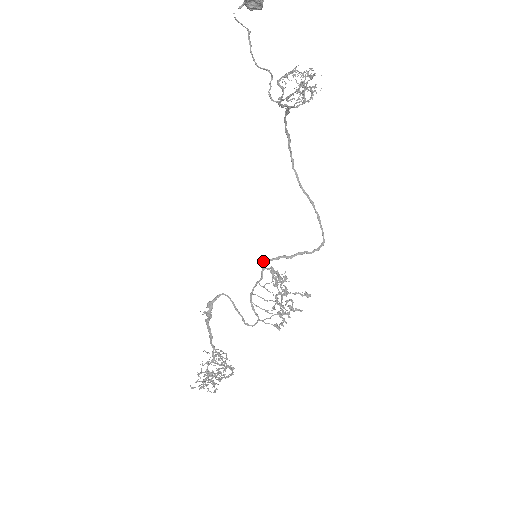
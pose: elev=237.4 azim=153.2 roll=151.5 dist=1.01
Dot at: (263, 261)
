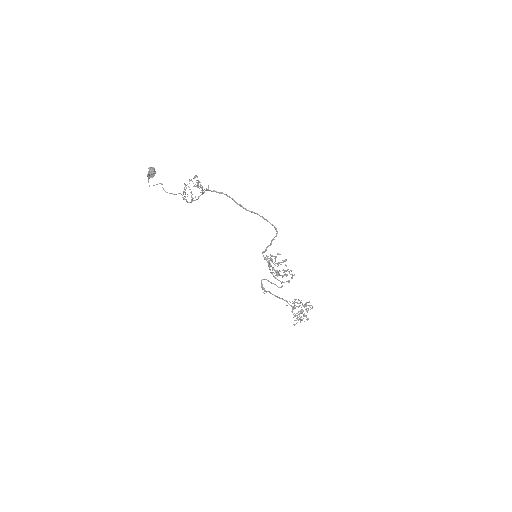
Dot at: occluded
